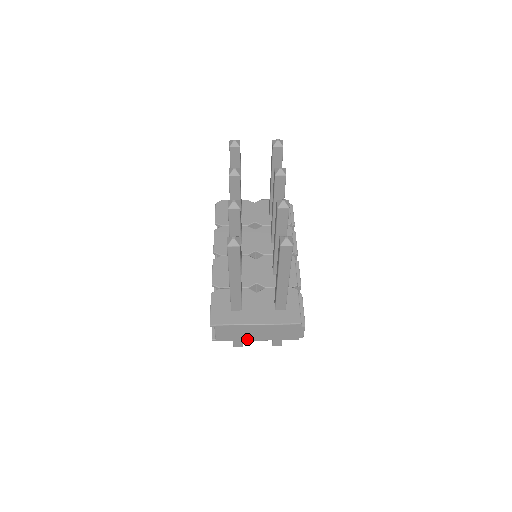
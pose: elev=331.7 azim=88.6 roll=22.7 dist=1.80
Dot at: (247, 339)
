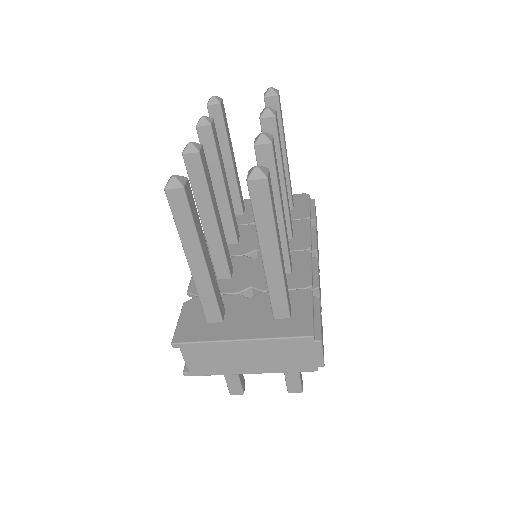
Dot at: (236, 371)
